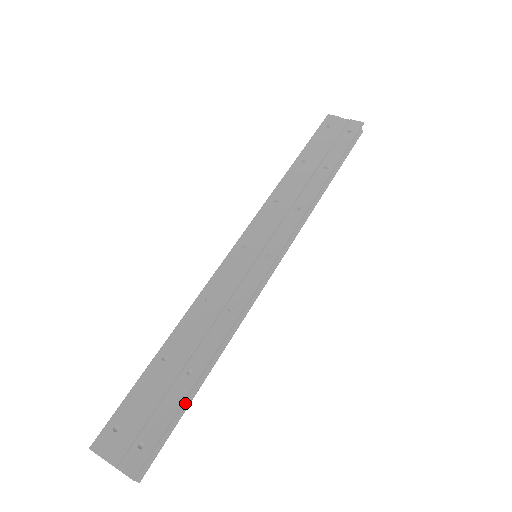
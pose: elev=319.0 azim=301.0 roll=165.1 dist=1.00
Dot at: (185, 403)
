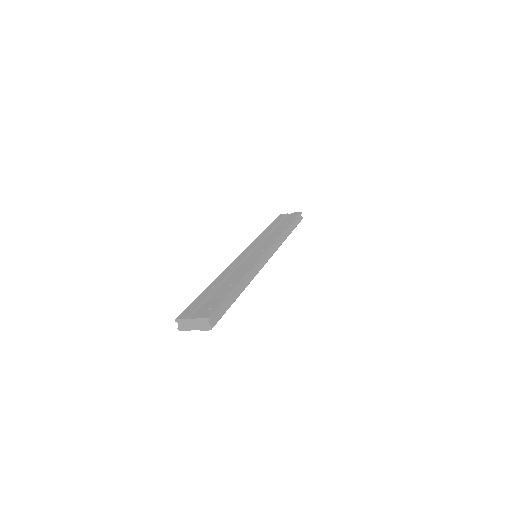
Dot at: (231, 299)
